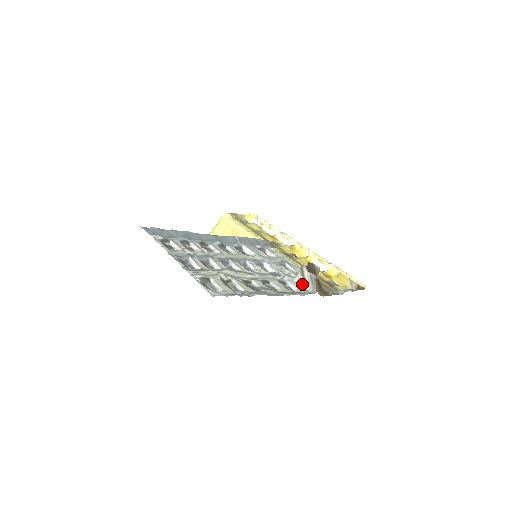
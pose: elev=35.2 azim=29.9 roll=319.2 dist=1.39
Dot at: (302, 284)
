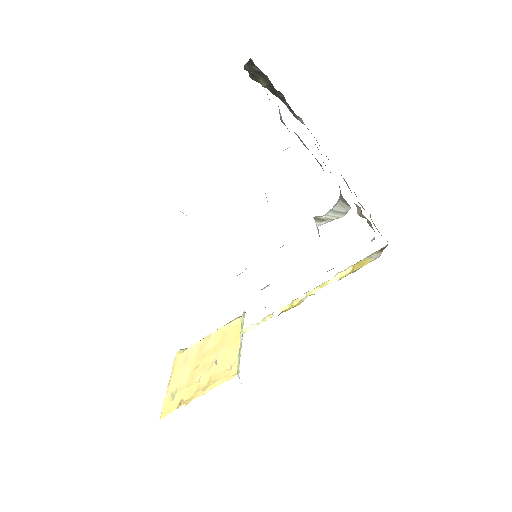
Dot at: occluded
